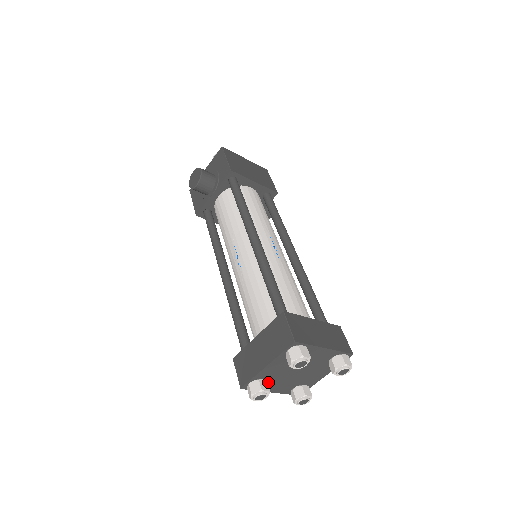
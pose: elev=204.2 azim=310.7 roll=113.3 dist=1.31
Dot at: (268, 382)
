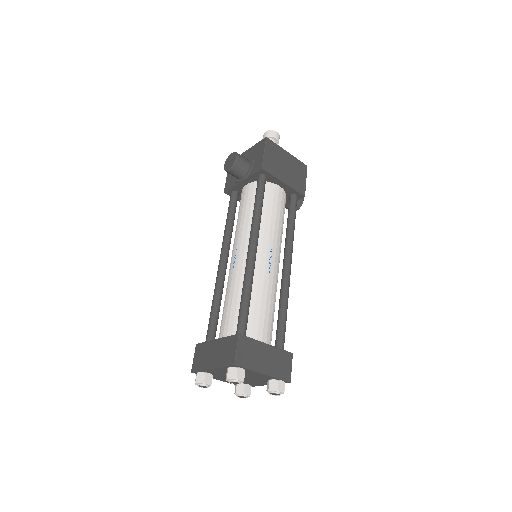
Dot at: (215, 375)
